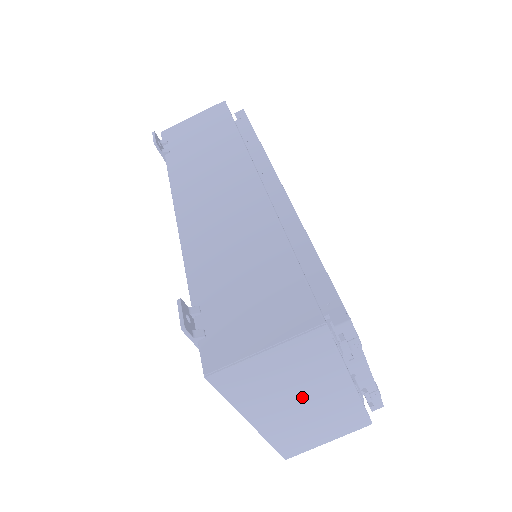
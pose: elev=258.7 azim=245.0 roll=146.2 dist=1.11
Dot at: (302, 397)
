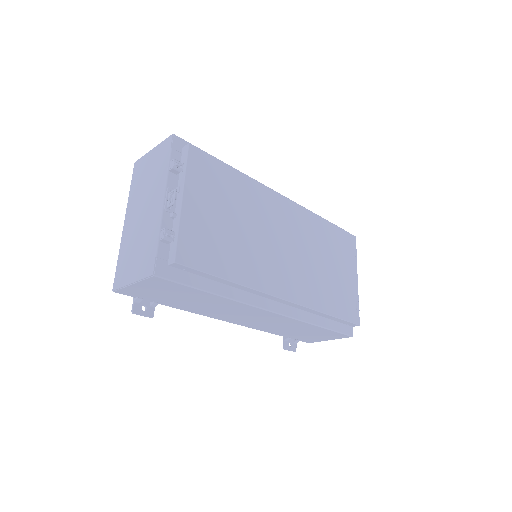
Dot at: occluded
